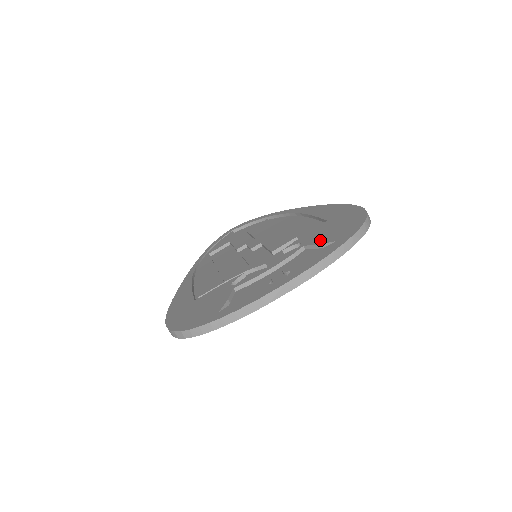
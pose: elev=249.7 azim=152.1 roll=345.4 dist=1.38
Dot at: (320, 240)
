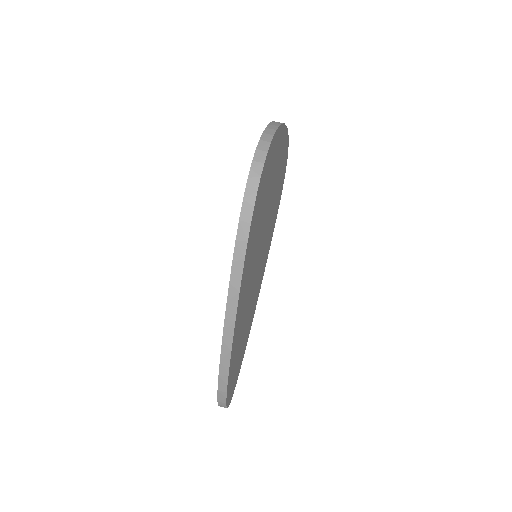
Dot at: occluded
